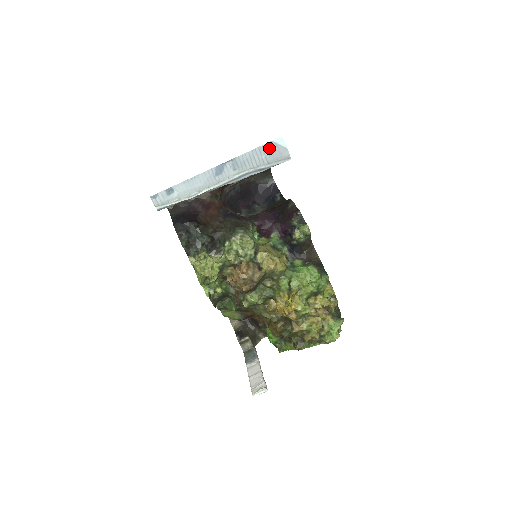
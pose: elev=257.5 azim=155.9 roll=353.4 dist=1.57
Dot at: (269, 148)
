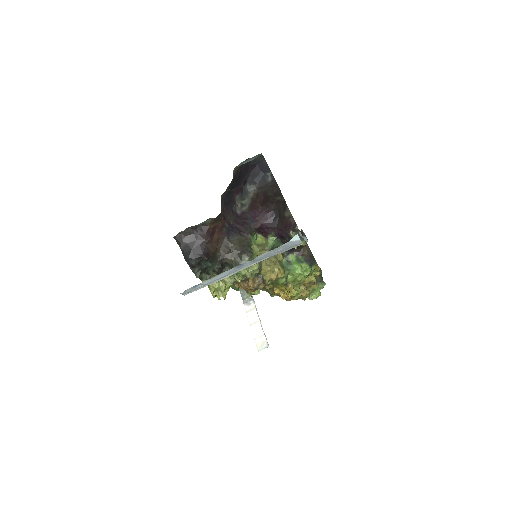
Dot at: (285, 246)
